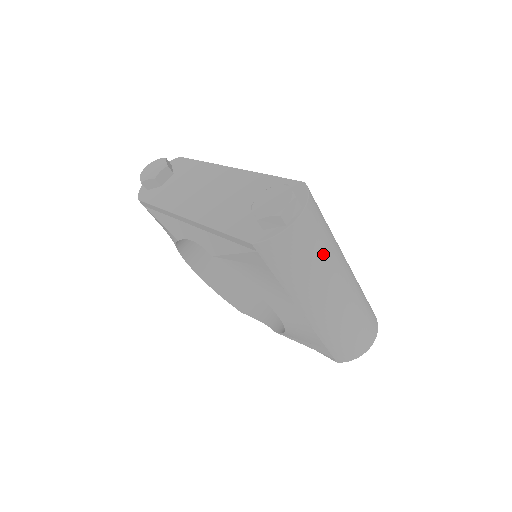
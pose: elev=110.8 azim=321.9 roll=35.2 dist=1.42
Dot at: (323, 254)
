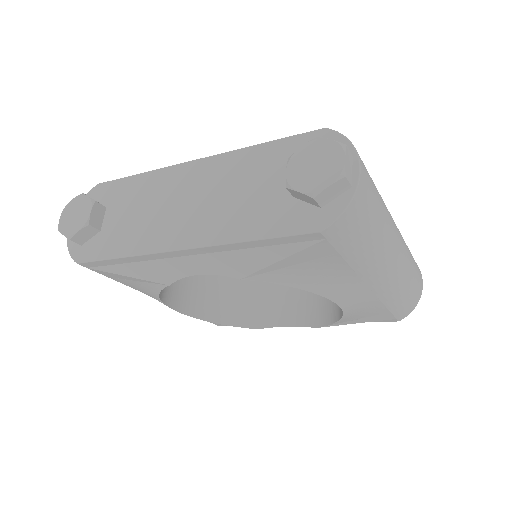
Dot at: (381, 205)
